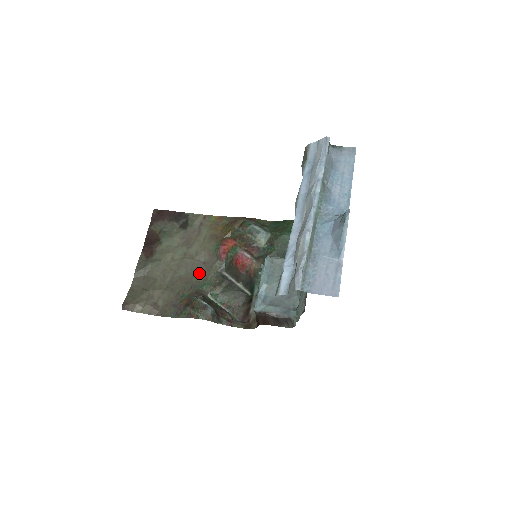
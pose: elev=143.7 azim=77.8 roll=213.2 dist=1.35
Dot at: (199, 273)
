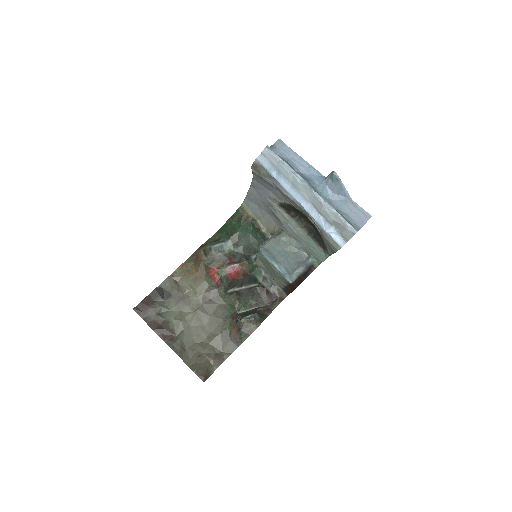
Dot at: (216, 308)
